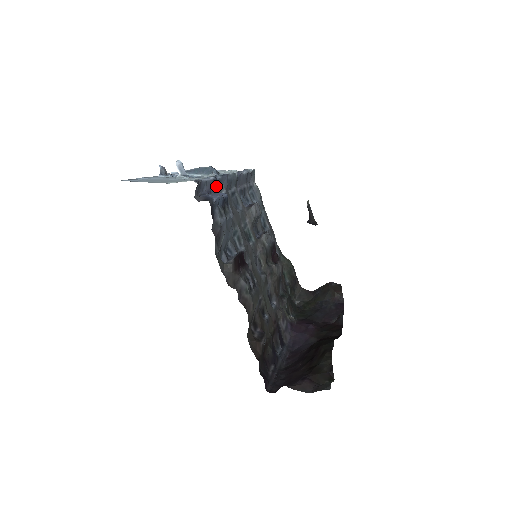
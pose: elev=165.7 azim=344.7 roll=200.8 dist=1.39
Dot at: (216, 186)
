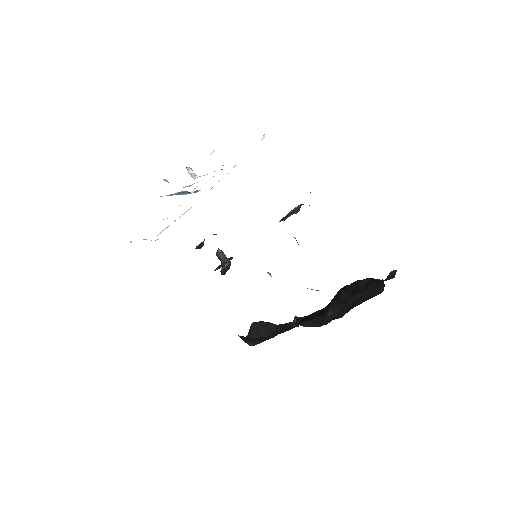
Dot at: occluded
